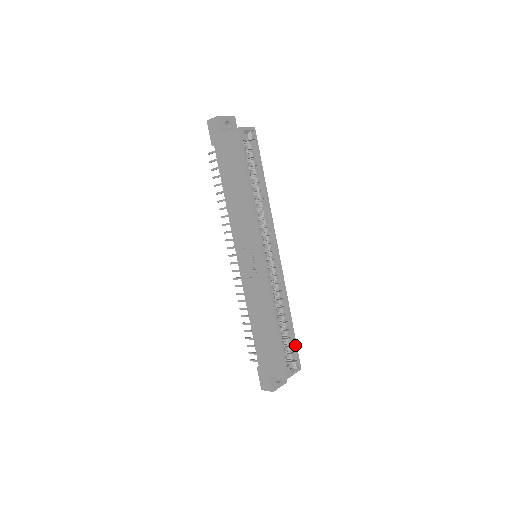
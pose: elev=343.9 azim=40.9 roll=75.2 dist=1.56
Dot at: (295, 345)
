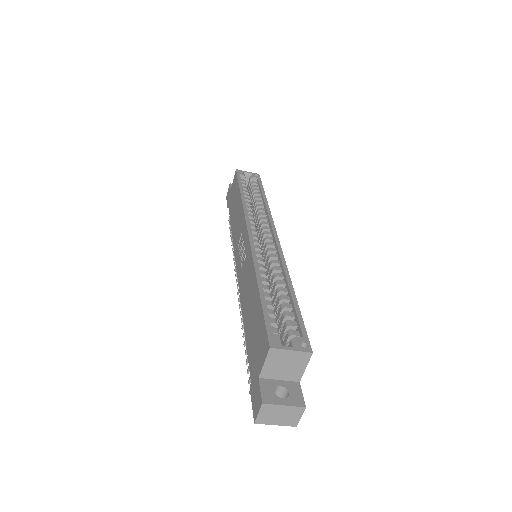
Dot at: (299, 319)
